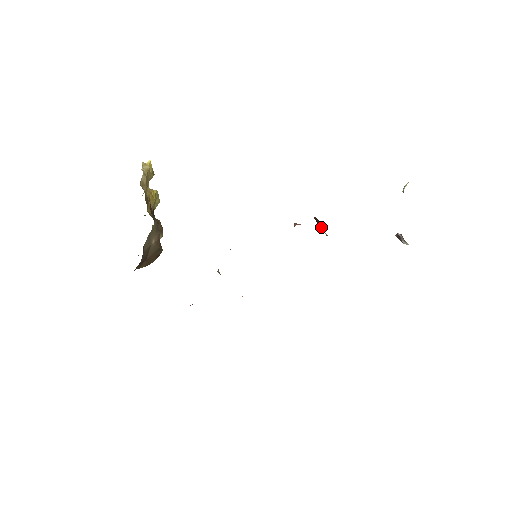
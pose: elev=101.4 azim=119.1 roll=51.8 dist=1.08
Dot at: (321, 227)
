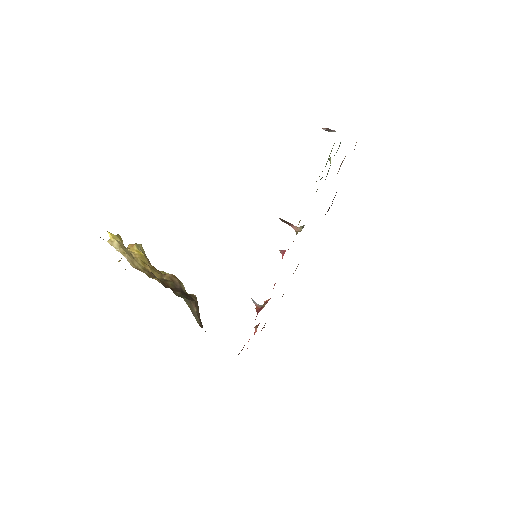
Dot at: (291, 226)
